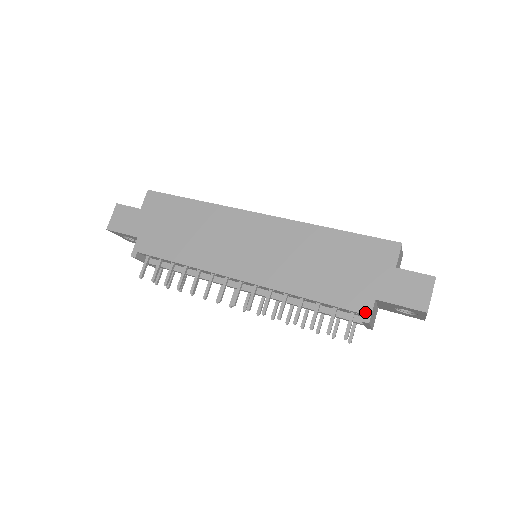
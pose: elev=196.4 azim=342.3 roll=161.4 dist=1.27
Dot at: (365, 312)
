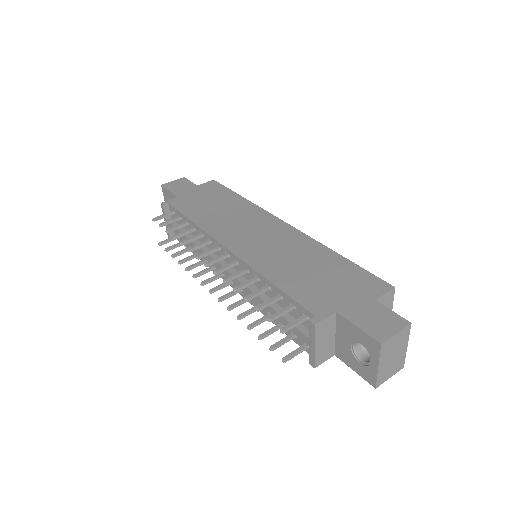
Dot at: (318, 315)
